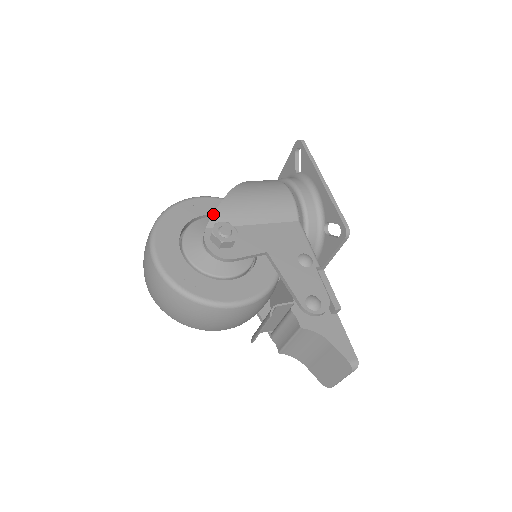
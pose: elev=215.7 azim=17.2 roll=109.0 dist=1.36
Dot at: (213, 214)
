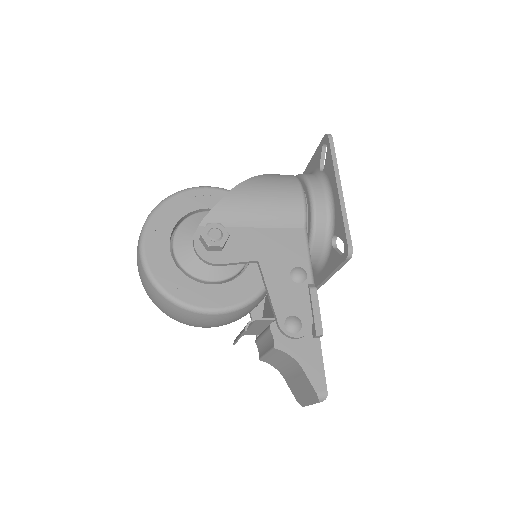
Dot at: (209, 212)
